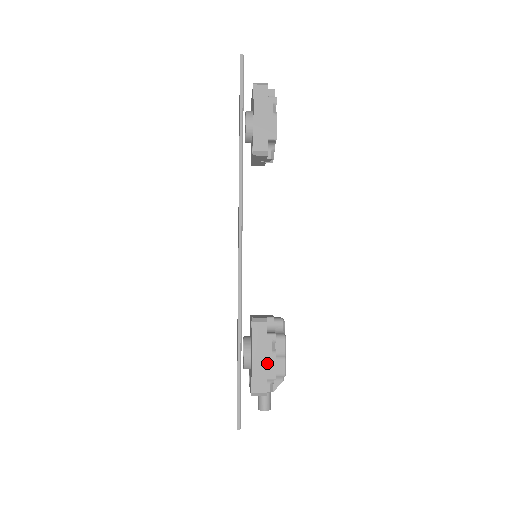
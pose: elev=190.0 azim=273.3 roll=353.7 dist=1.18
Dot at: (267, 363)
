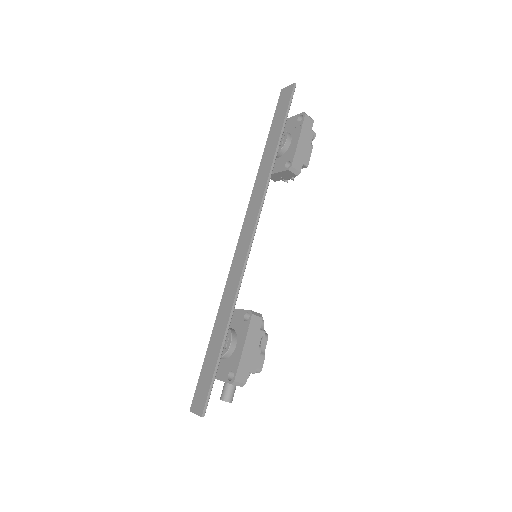
Dot at: (253, 356)
